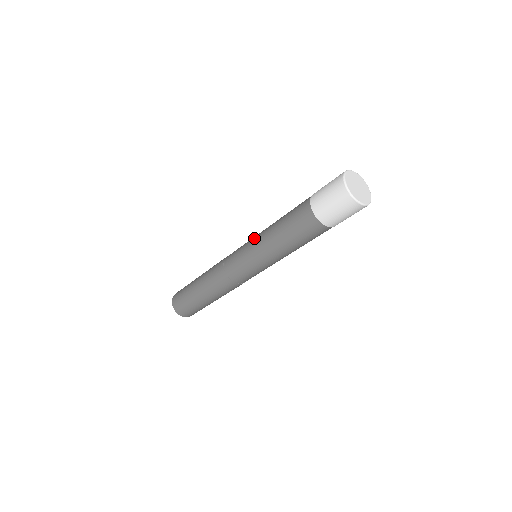
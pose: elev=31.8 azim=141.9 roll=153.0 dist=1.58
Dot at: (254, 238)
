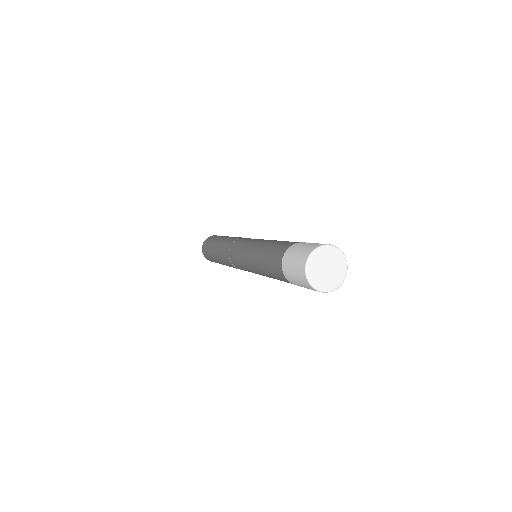
Dot at: (257, 240)
